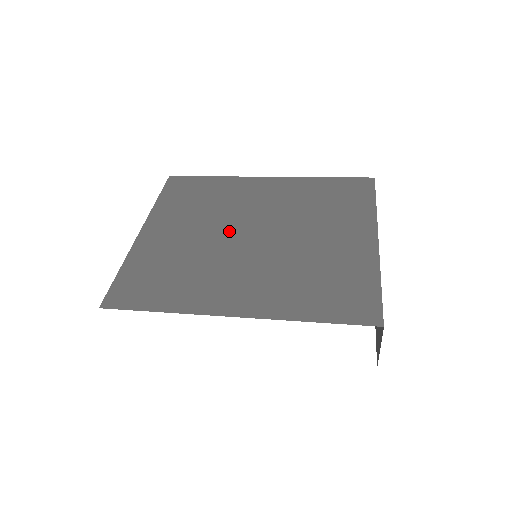
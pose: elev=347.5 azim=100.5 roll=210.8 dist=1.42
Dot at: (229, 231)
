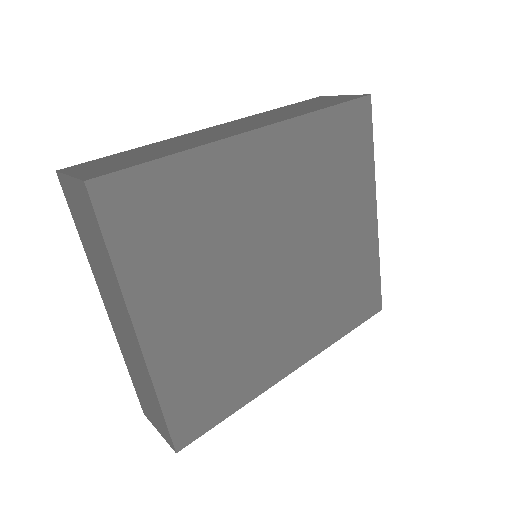
Dot at: (252, 273)
